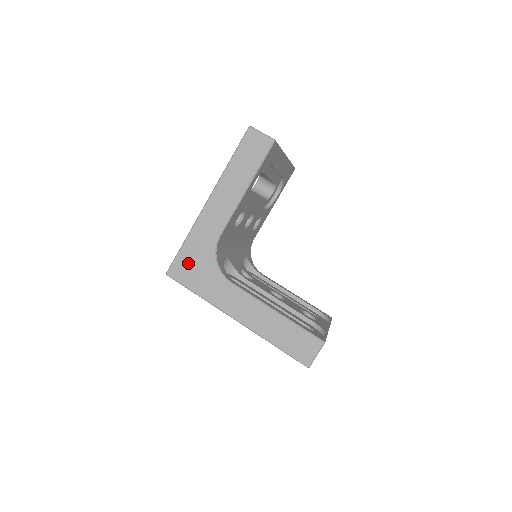
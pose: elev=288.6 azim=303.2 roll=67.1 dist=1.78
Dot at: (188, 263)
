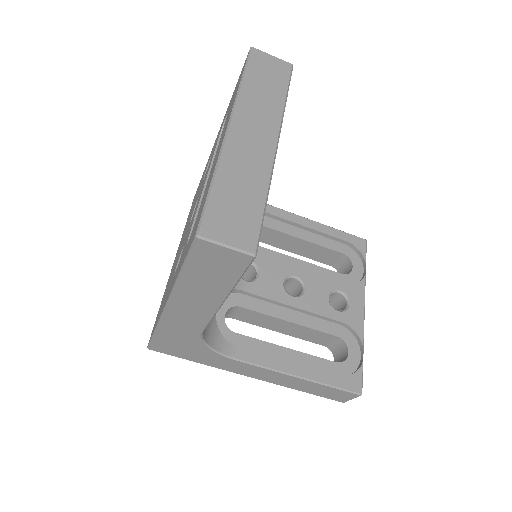
Dot at: (171, 345)
